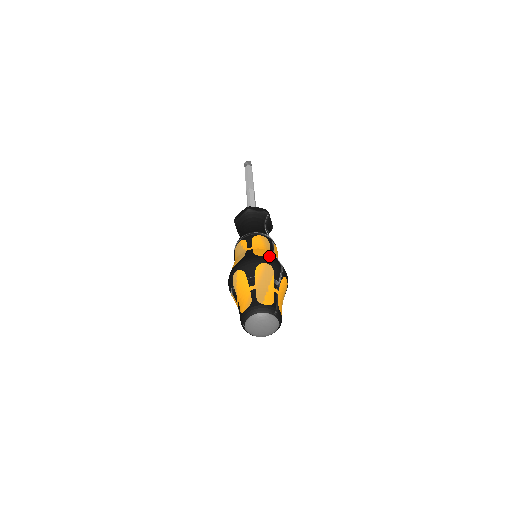
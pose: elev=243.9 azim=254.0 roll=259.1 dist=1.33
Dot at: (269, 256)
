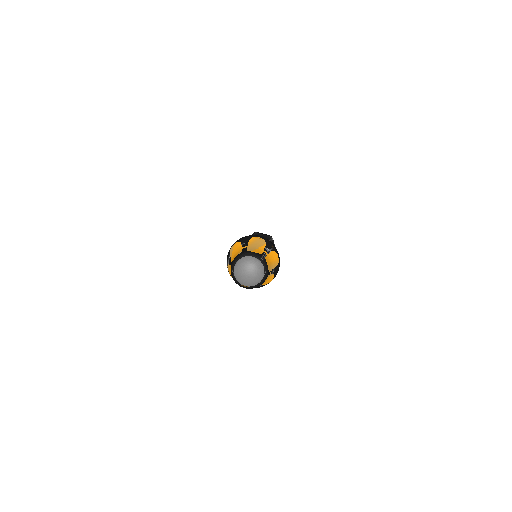
Dot at: occluded
